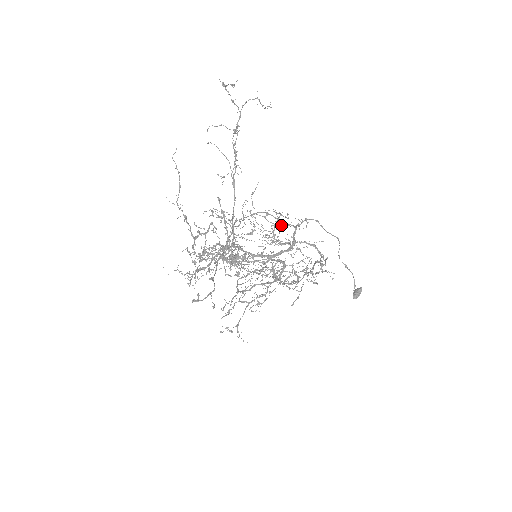
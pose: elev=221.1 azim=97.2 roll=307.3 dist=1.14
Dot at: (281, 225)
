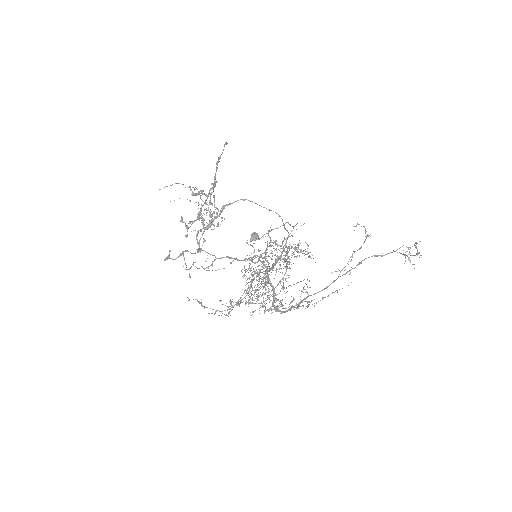
Dot at: occluded
